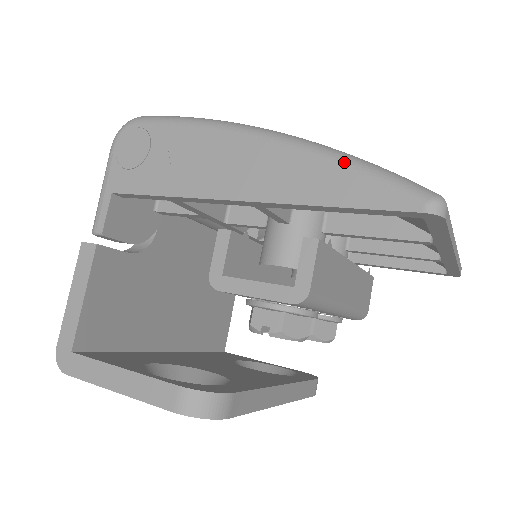
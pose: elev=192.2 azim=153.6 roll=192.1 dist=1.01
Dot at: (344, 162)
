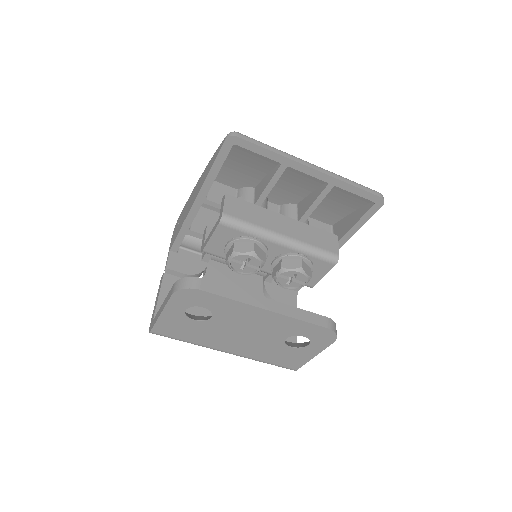
Dot at: occluded
